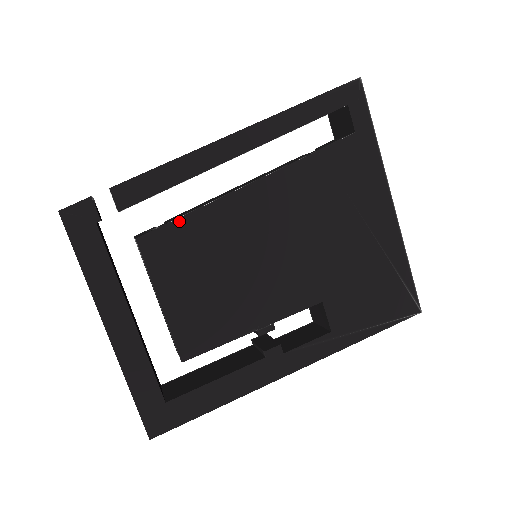
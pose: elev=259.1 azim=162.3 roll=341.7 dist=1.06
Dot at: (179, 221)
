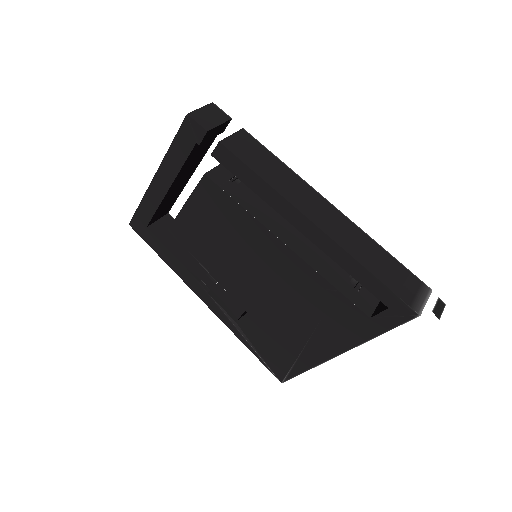
Dot at: (231, 199)
